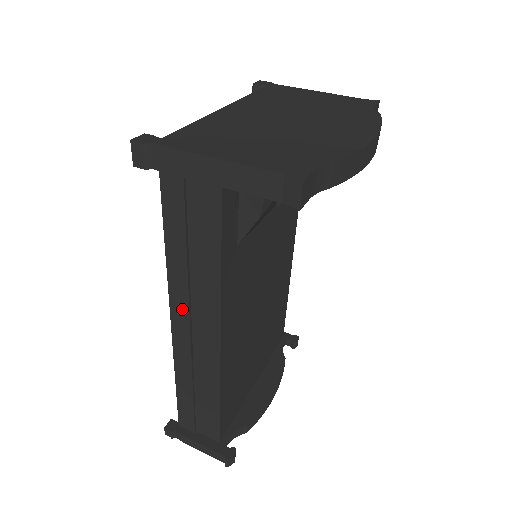
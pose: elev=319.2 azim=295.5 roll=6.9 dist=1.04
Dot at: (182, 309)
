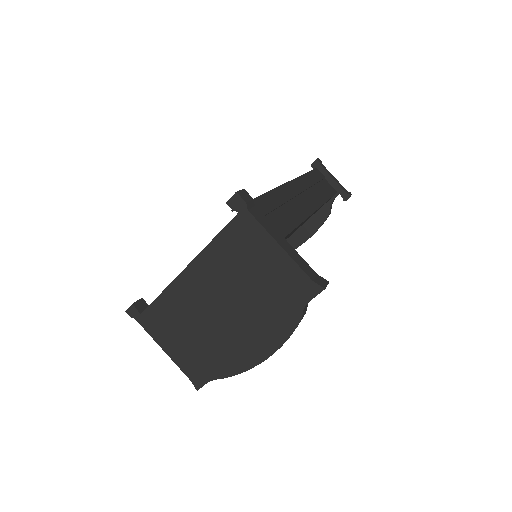
Dot at: occluded
